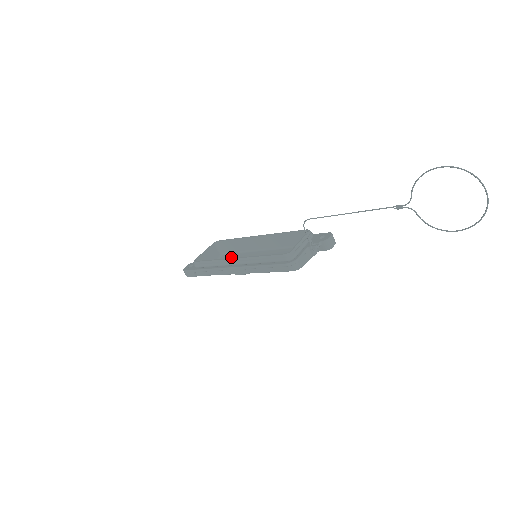
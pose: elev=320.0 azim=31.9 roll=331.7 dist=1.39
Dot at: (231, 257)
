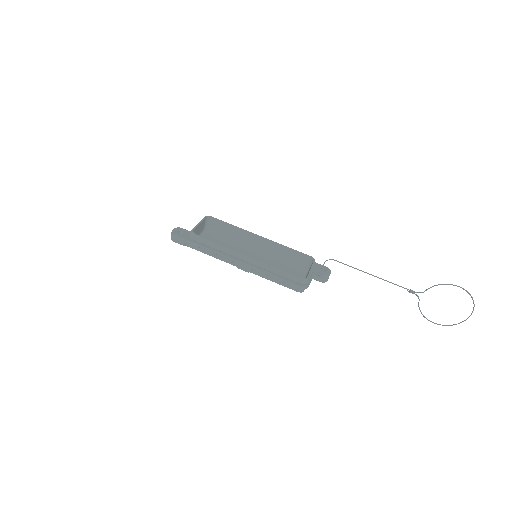
Dot at: (218, 238)
